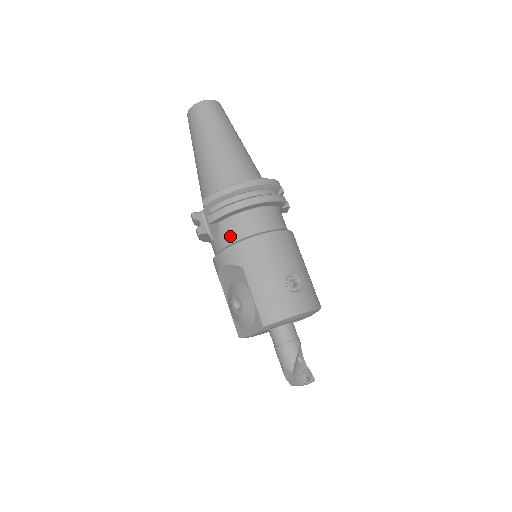
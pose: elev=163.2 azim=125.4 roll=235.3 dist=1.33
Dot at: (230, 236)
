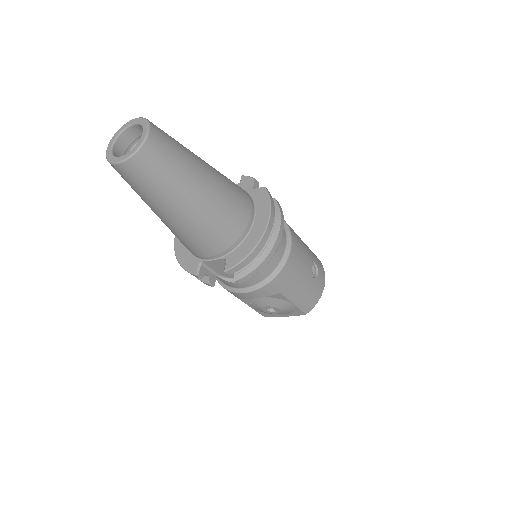
Dot at: (259, 277)
